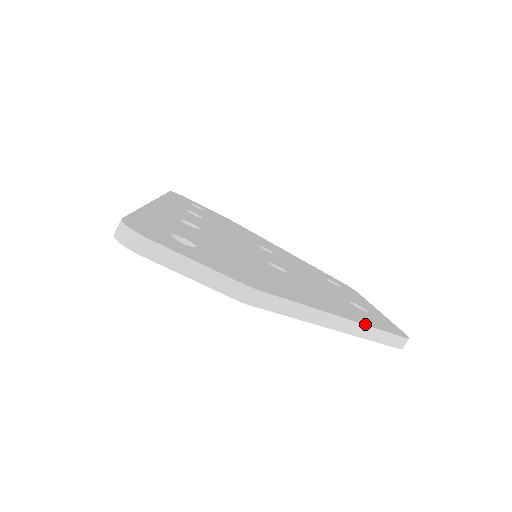
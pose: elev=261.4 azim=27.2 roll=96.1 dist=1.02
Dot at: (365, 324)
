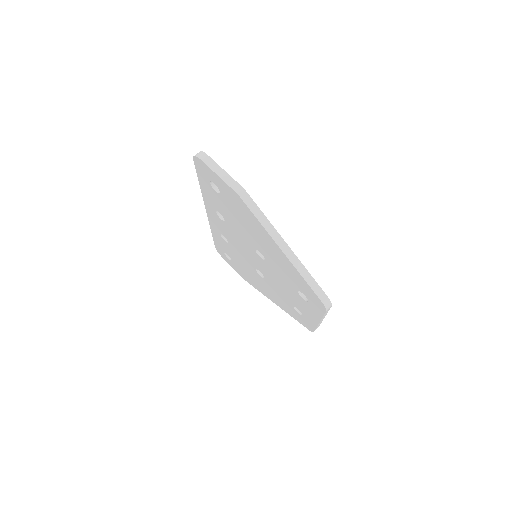
Dot at: occluded
